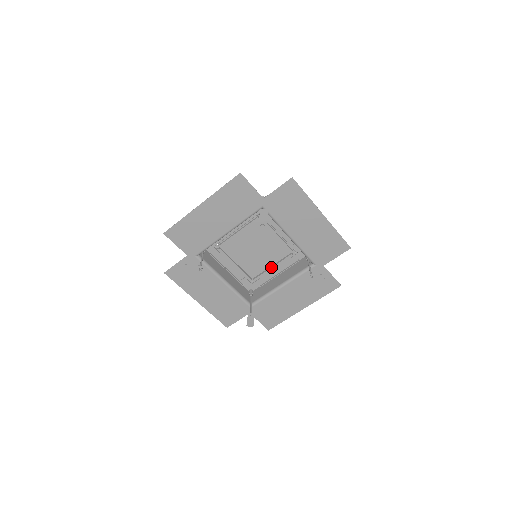
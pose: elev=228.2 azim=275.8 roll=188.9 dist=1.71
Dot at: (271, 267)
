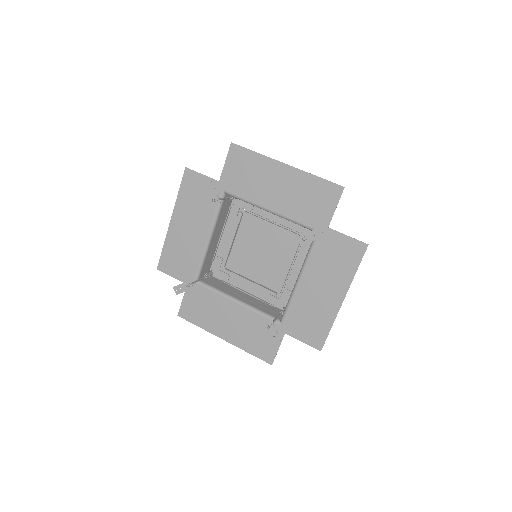
Dot at: (287, 267)
